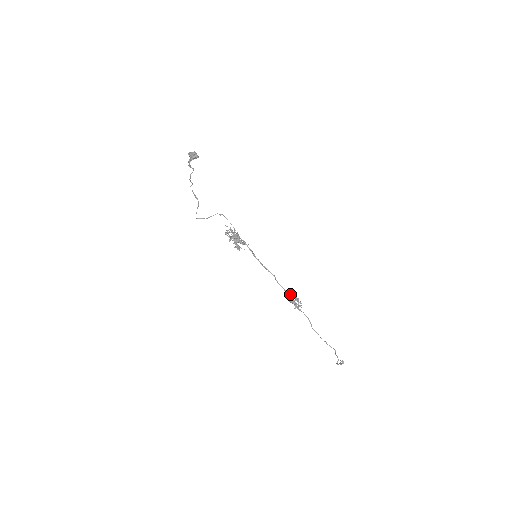
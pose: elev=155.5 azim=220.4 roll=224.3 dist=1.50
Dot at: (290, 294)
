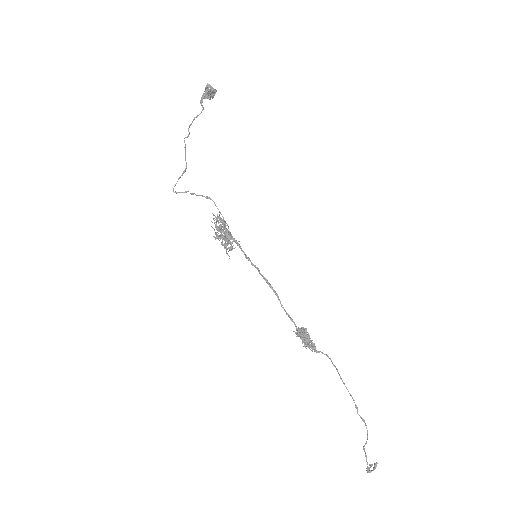
Dot at: occluded
